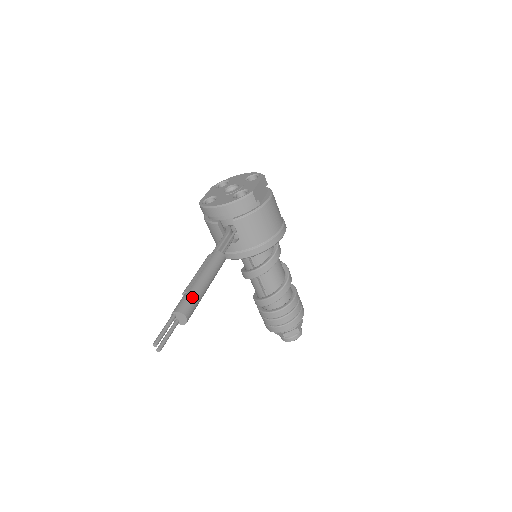
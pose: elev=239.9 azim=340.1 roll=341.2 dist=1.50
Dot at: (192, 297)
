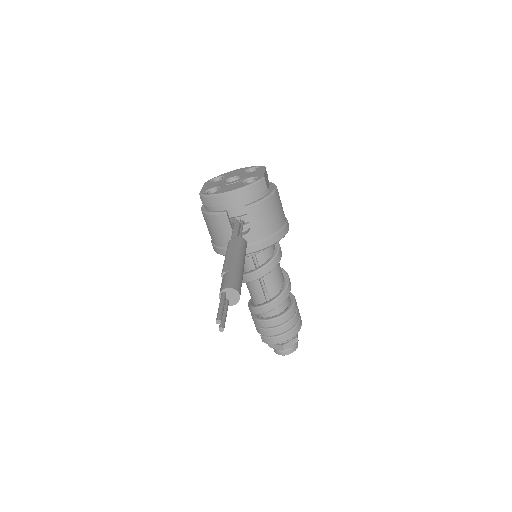
Dot at: (237, 275)
